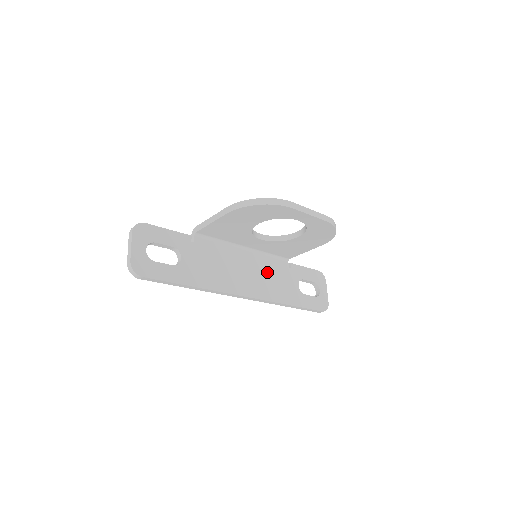
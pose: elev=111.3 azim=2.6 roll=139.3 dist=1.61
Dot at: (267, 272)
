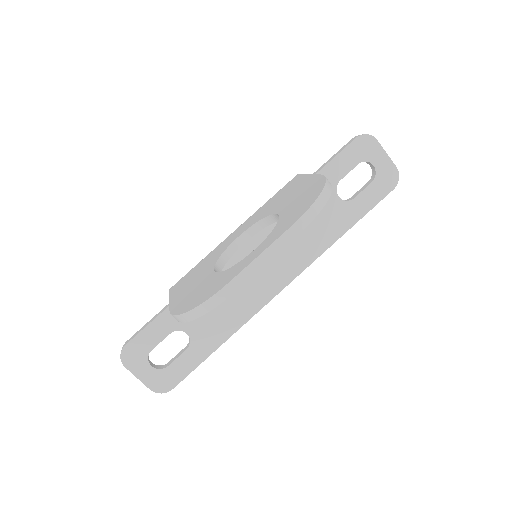
Dot at: occluded
